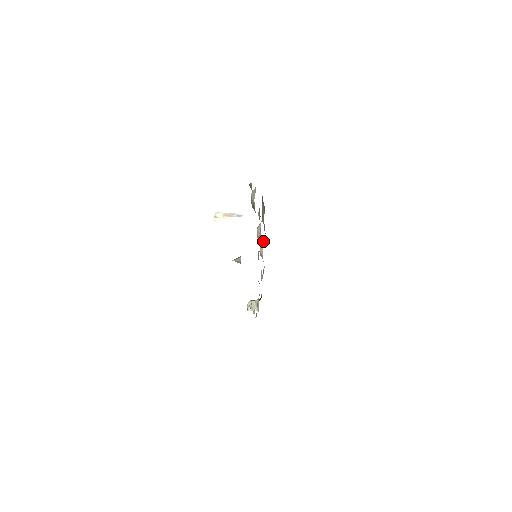
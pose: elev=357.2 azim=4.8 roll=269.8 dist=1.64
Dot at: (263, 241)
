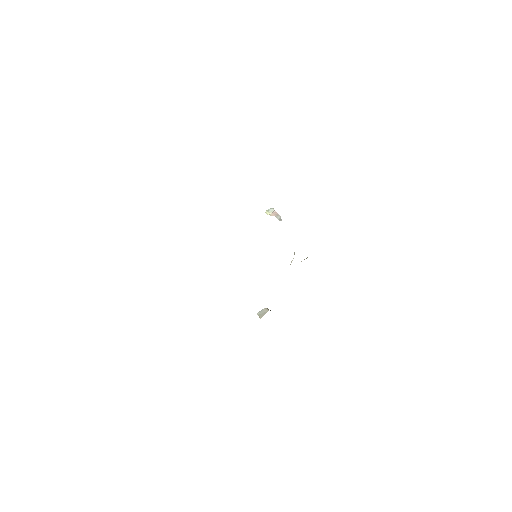
Dot at: occluded
